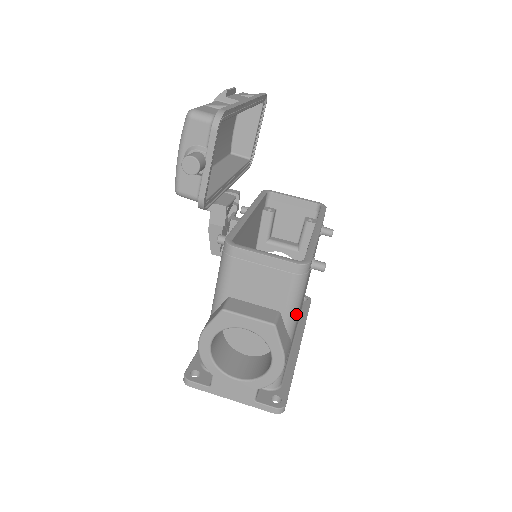
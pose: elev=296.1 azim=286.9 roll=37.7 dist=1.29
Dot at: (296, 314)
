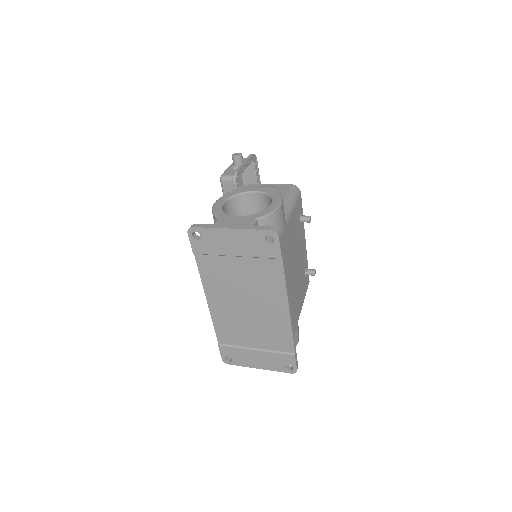
Dot at: (290, 208)
